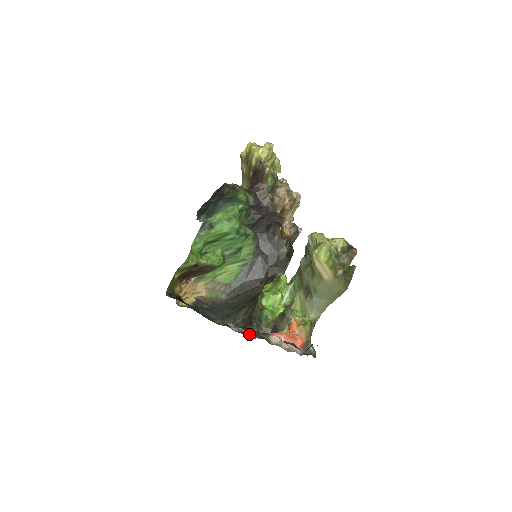
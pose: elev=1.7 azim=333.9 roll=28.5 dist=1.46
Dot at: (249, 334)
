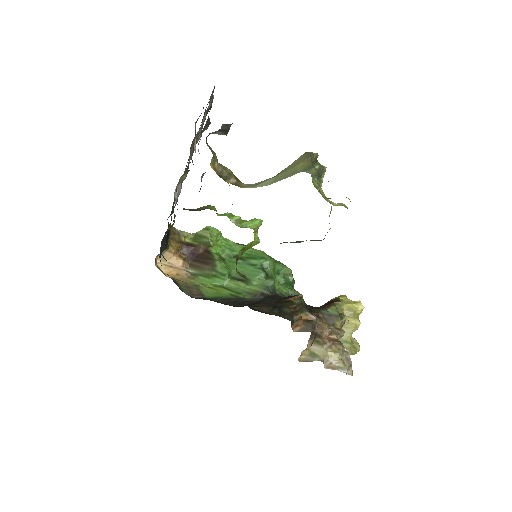
Dot at: occluded
